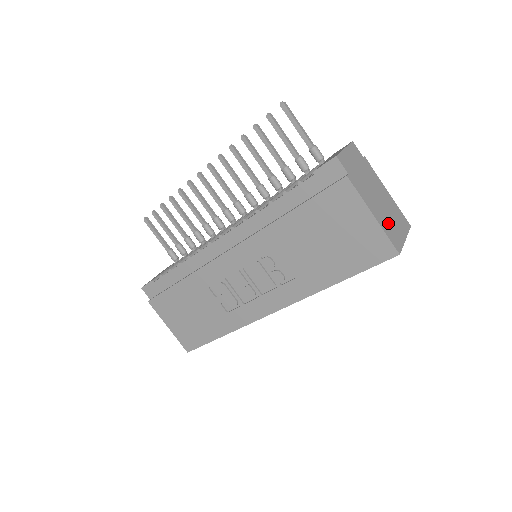
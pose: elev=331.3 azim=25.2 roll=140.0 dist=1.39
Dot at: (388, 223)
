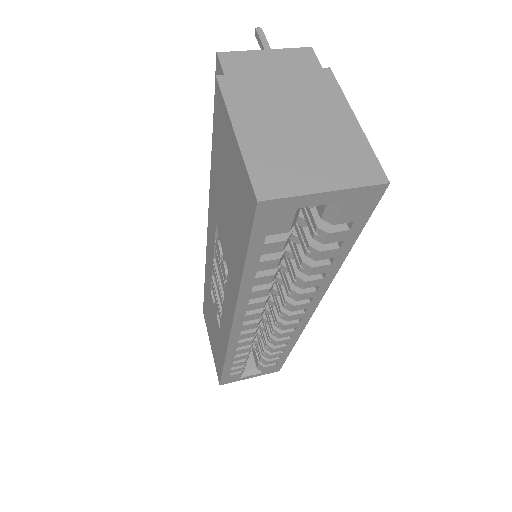
Dot at: (281, 154)
